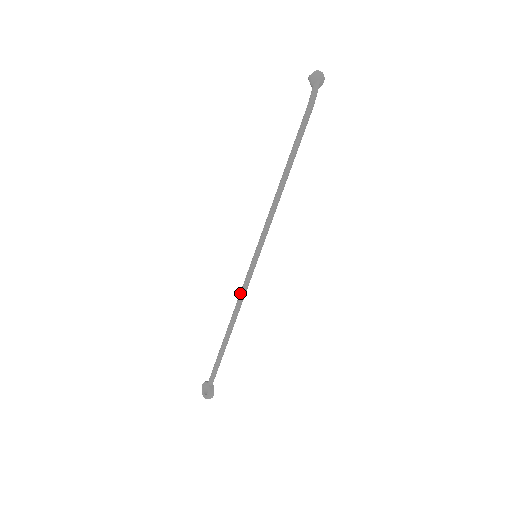
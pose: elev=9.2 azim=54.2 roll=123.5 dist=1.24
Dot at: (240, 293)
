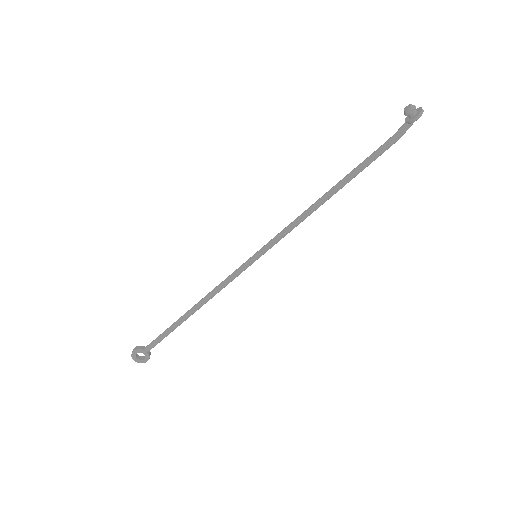
Dot at: (223, 286)
